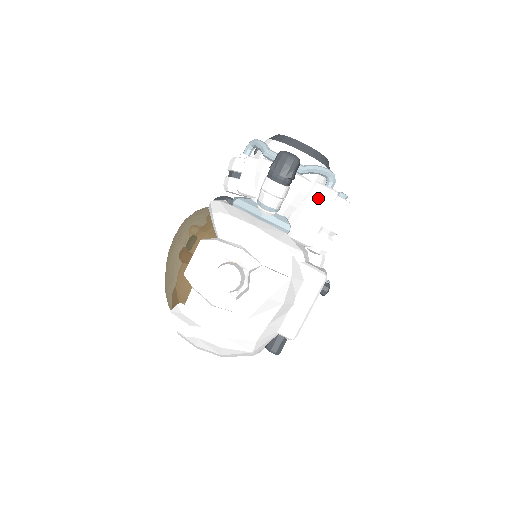
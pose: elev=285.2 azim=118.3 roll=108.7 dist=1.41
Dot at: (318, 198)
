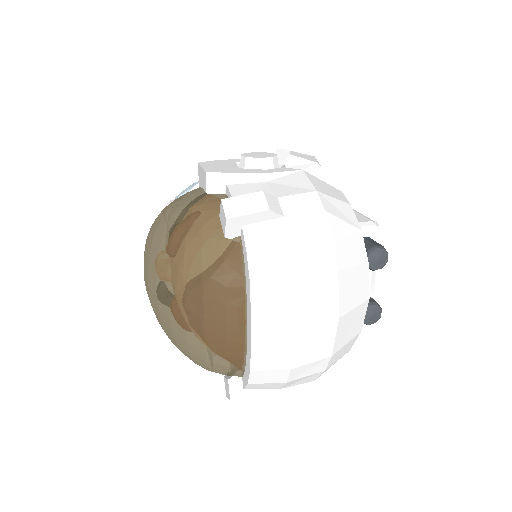
Dot at: occluded
